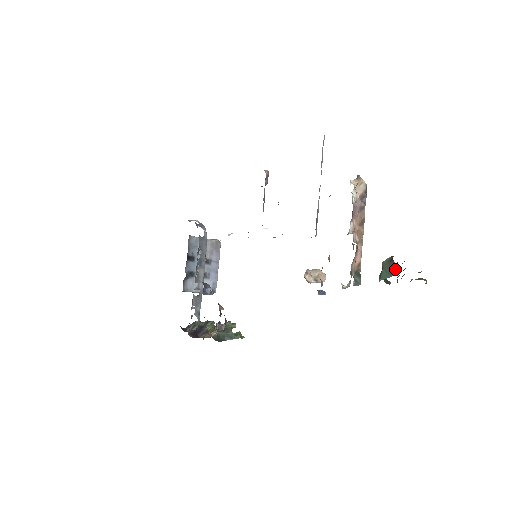
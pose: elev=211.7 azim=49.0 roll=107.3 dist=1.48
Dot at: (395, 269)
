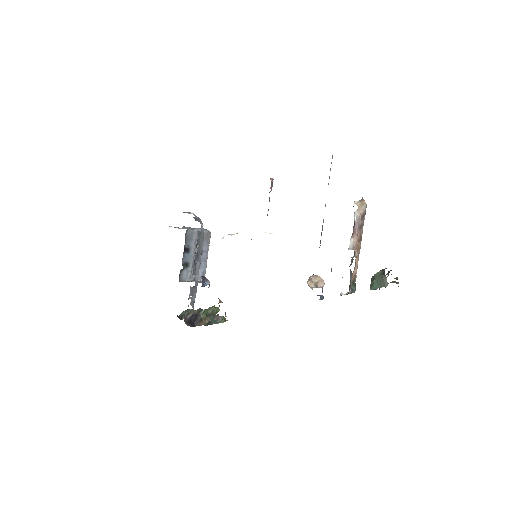
Dot at: (386, 281)
